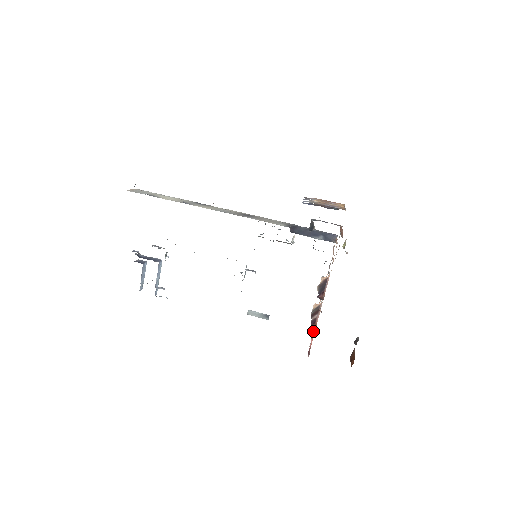
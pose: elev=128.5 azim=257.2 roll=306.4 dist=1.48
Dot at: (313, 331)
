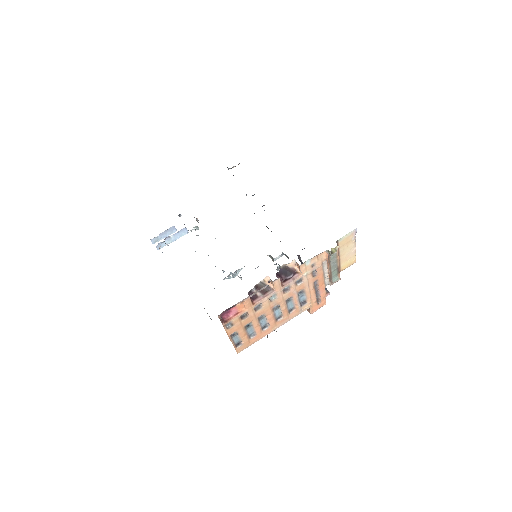
Dot at: (243, 315)
